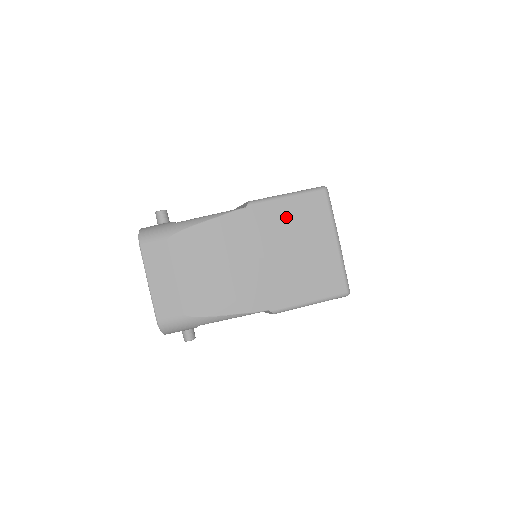
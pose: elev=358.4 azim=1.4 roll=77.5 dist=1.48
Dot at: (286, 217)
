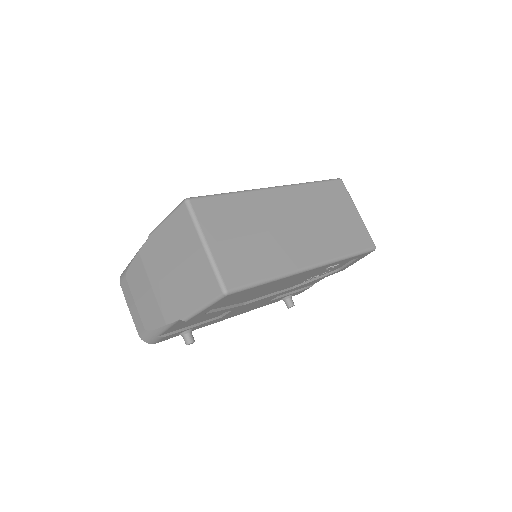
Dot at: (169, 237)
